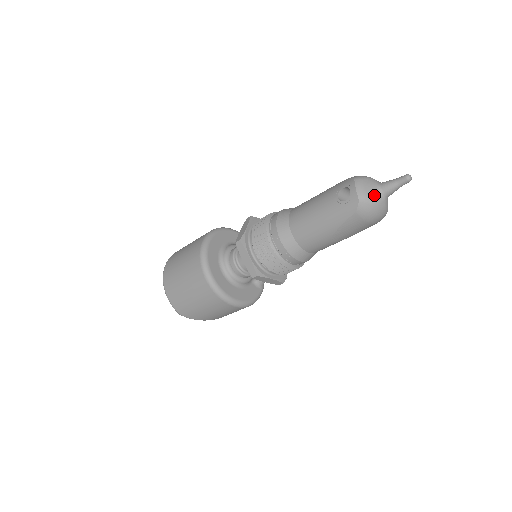
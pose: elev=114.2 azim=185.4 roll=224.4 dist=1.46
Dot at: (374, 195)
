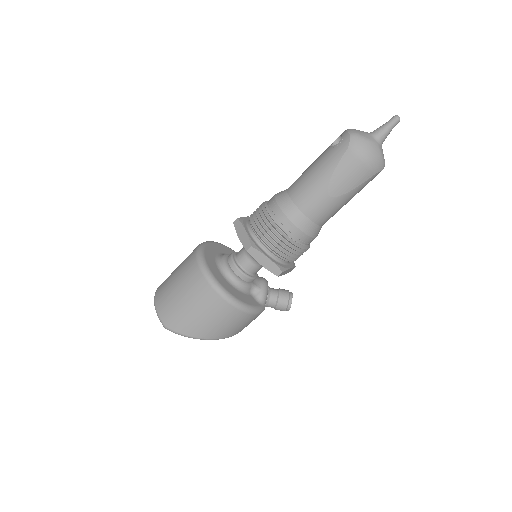
Dot at: (365, 135)
